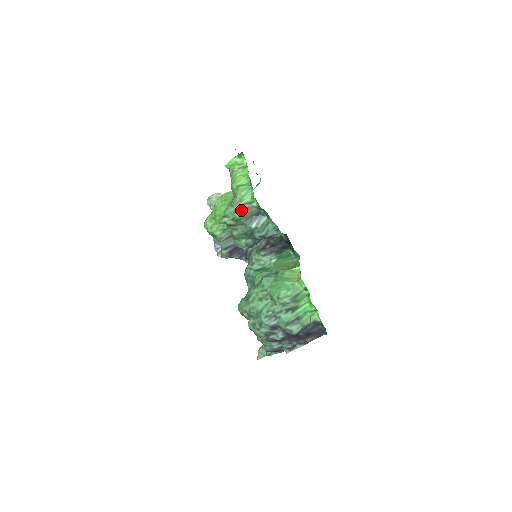
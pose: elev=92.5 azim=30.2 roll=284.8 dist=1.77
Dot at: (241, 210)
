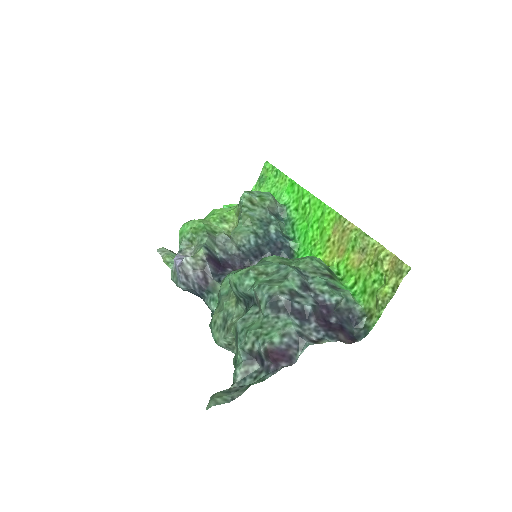
Dot at: (271, 194)
